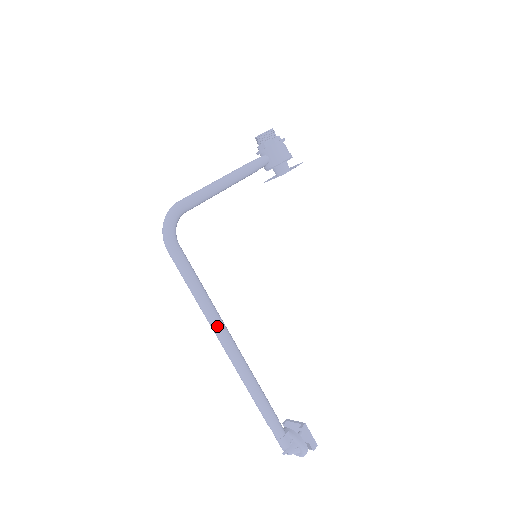
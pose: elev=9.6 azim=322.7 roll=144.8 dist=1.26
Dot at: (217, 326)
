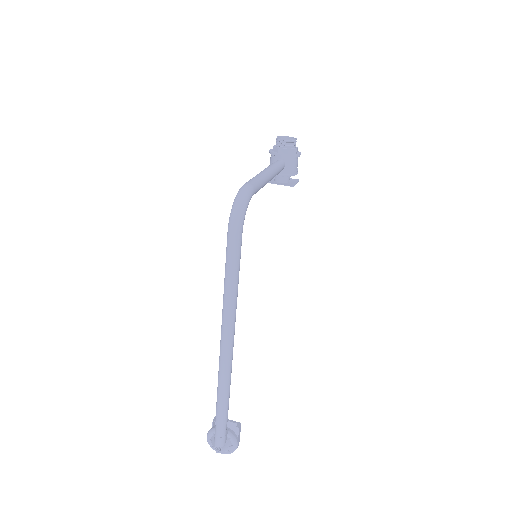
Dot at: (233, 322)
